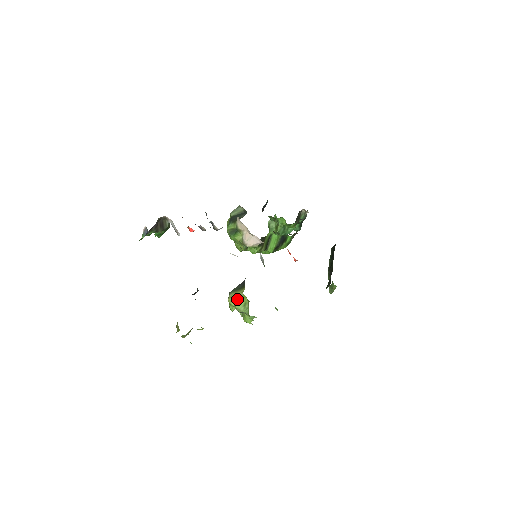
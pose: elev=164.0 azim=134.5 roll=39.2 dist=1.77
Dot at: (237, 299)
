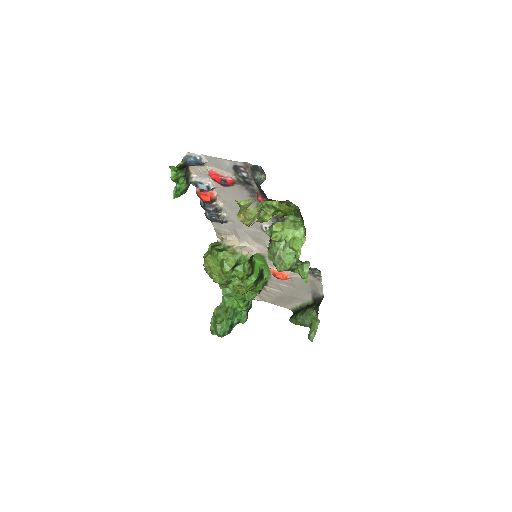
Dot at: (284, 223)
